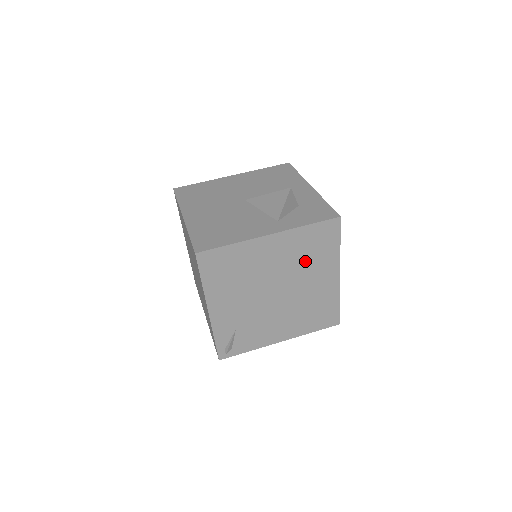
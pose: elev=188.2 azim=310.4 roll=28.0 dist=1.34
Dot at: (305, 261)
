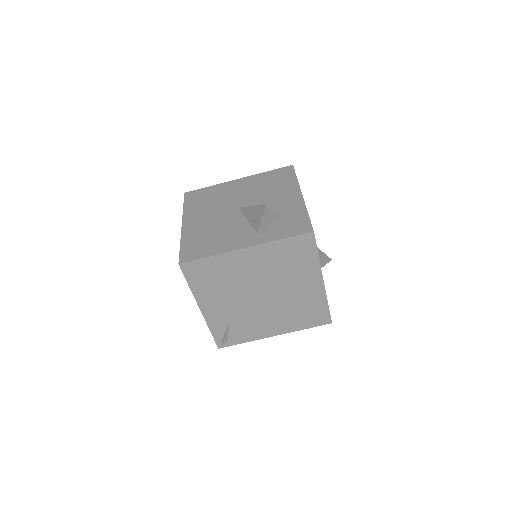
Dot at: (285, 269)
